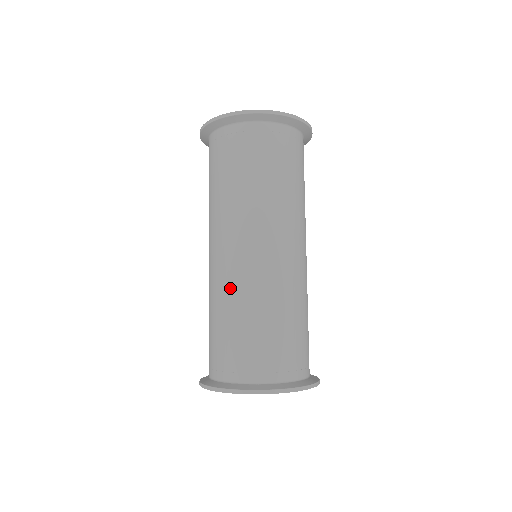
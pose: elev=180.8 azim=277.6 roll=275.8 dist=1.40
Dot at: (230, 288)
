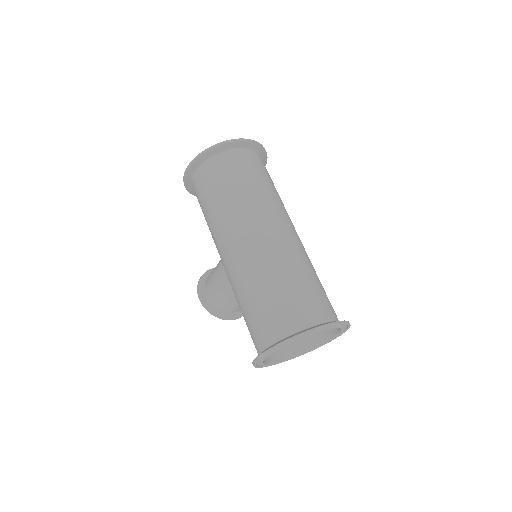
Dot at: (264, 263)
